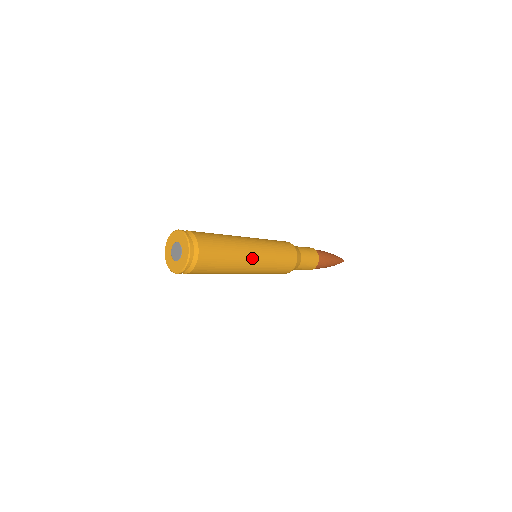
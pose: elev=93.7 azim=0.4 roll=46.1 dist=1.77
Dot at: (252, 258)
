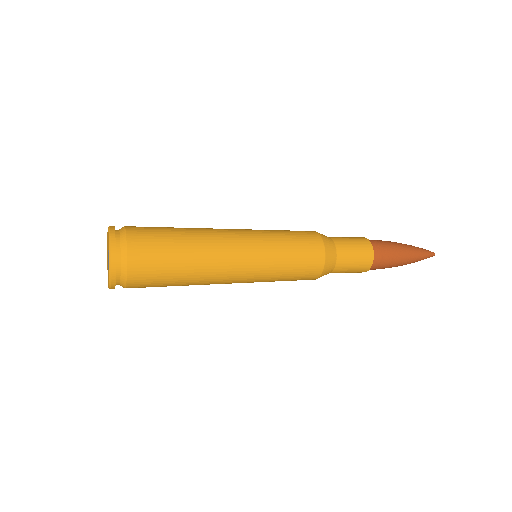
Dot at: (228, 282)
